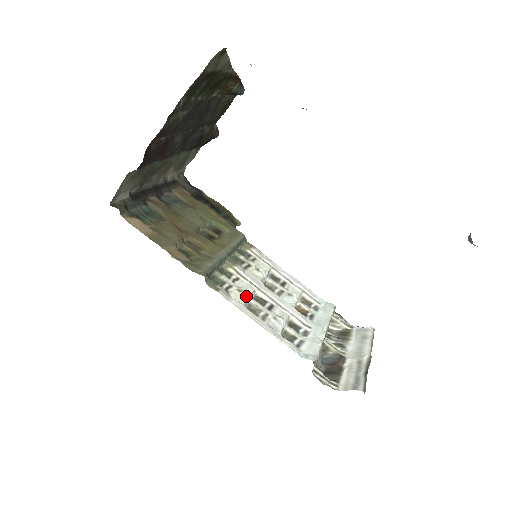
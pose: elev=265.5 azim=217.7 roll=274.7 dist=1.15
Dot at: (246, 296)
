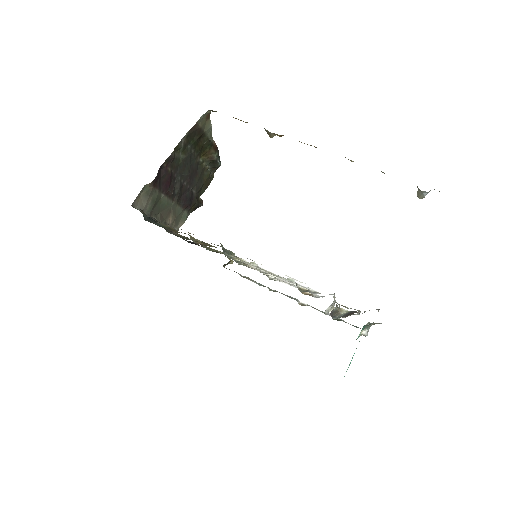
Dot at: occluded
